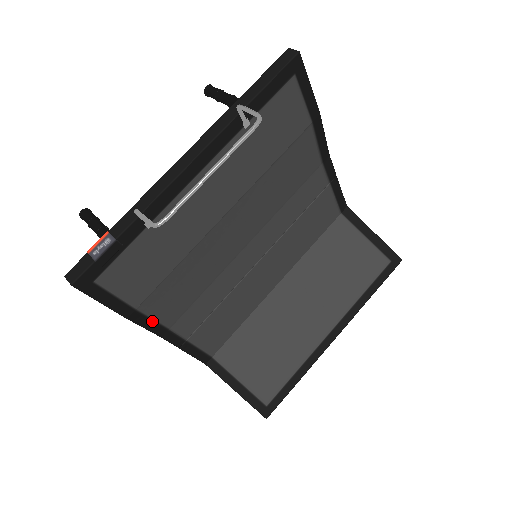
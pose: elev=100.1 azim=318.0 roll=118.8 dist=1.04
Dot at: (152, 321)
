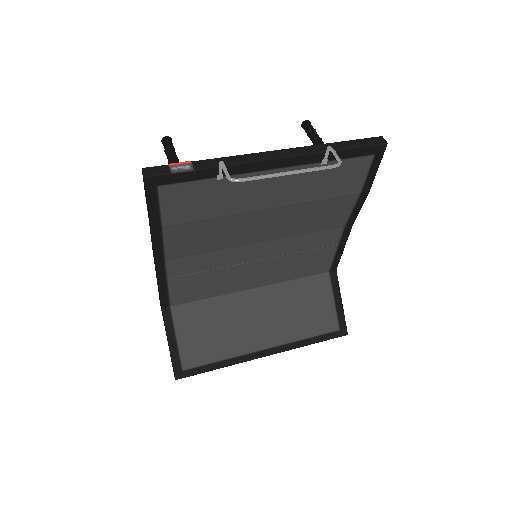
Dot at: (162, 245)
